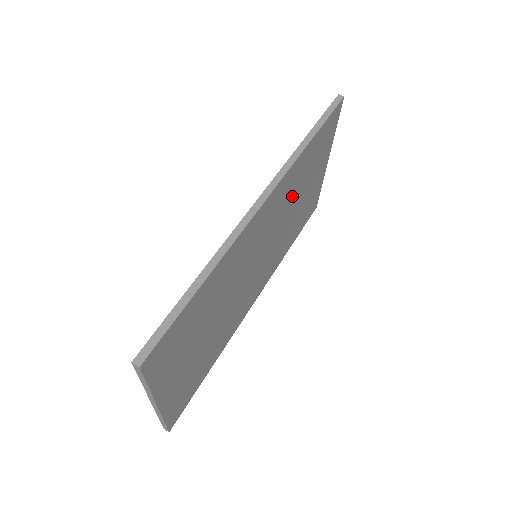
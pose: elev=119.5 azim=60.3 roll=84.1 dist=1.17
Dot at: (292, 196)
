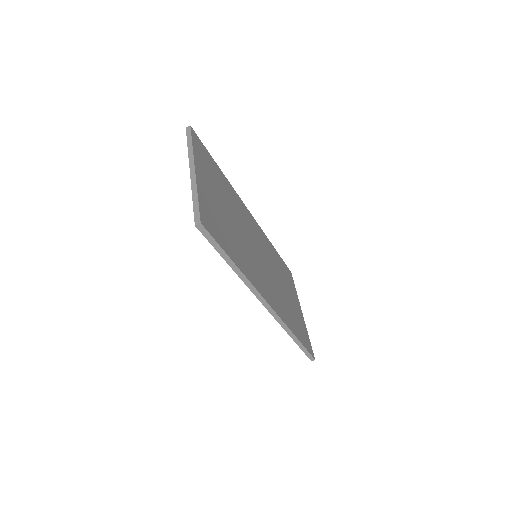
Dot at: (241, 245)
